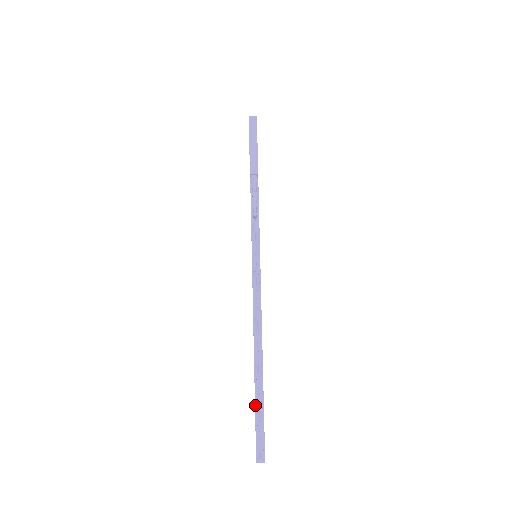
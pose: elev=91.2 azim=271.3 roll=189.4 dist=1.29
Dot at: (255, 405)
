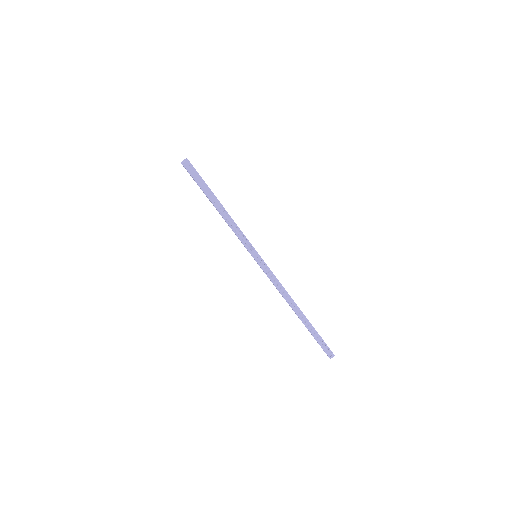
Dot at: (312, 335)
